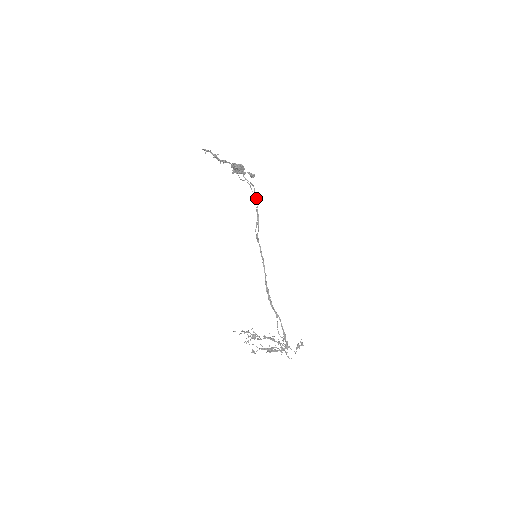
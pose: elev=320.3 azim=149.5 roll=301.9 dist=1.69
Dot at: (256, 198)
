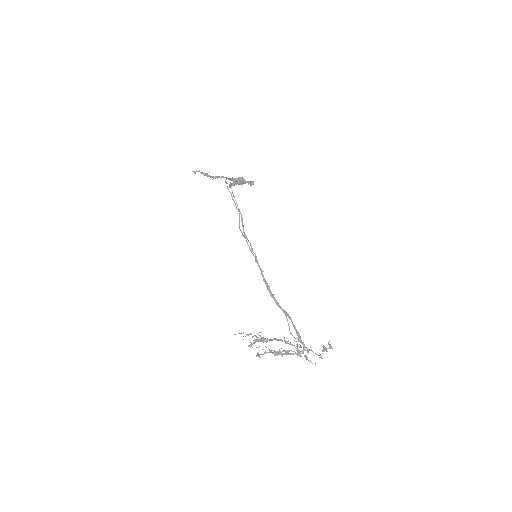
Dot at: (234, 196)
